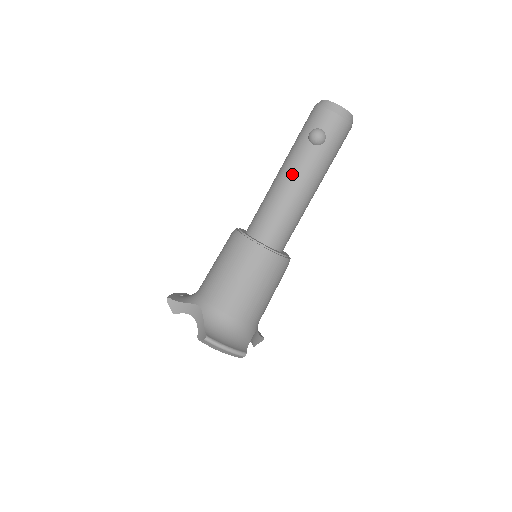
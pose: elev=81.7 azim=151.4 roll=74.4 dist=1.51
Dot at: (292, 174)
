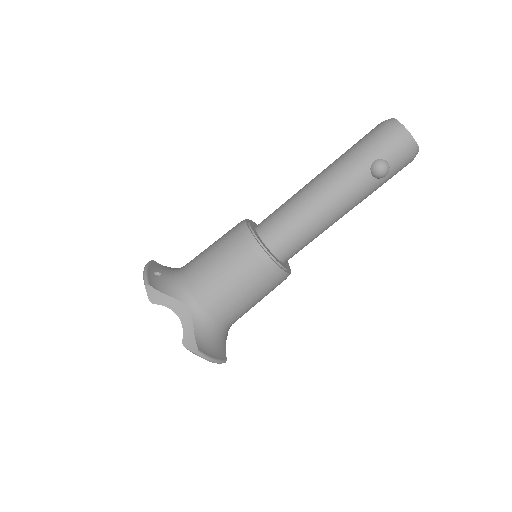
Dot at: (337, 199)
